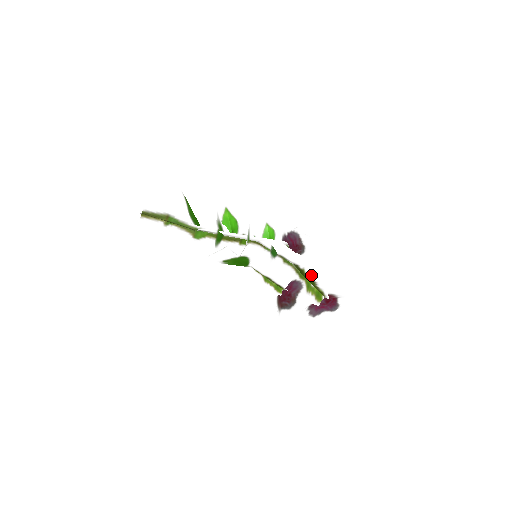
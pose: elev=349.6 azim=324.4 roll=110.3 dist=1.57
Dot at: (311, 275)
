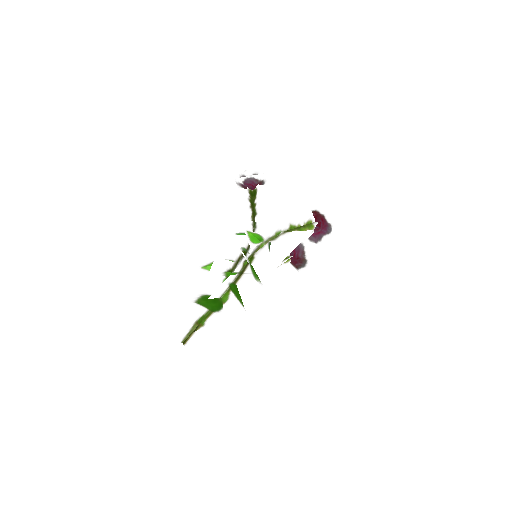
Dot at: (301, 229)
